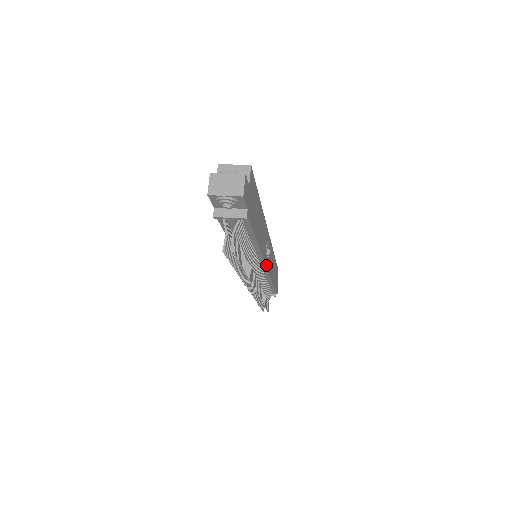
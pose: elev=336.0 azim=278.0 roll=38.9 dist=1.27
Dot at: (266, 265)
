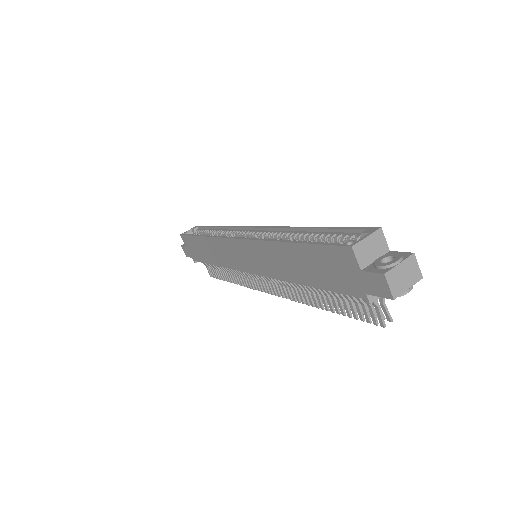
Dot at: occluded
